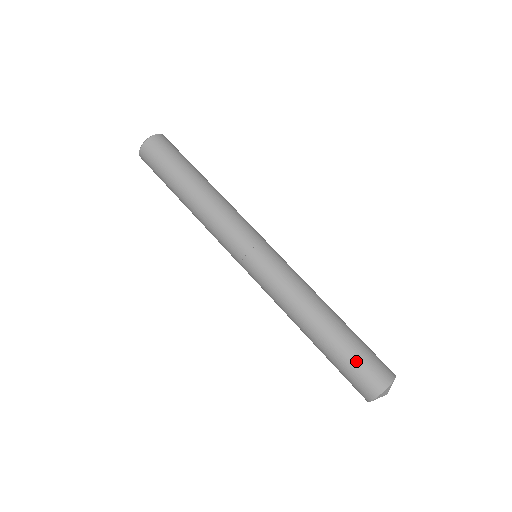
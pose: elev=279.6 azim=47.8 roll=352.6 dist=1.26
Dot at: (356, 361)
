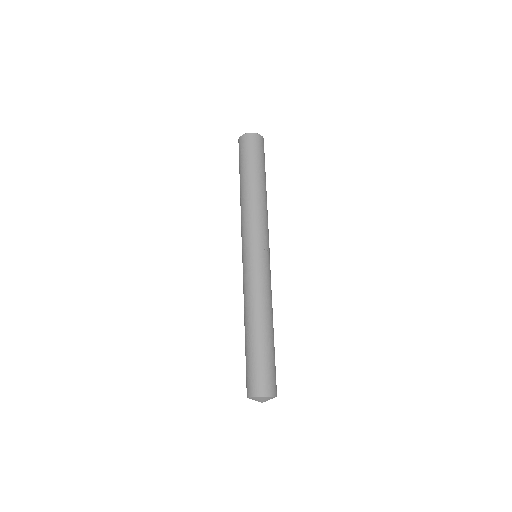
Dot at: (258, 366)
